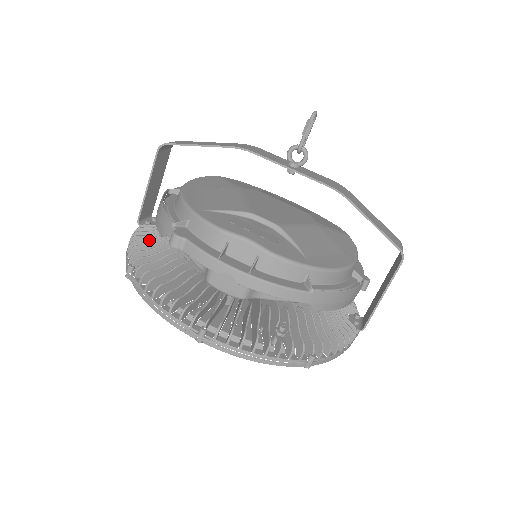
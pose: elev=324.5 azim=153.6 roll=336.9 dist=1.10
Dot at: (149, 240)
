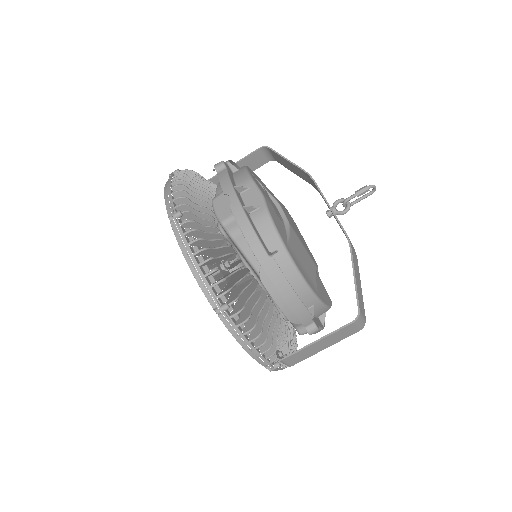
Dot at: occluded
